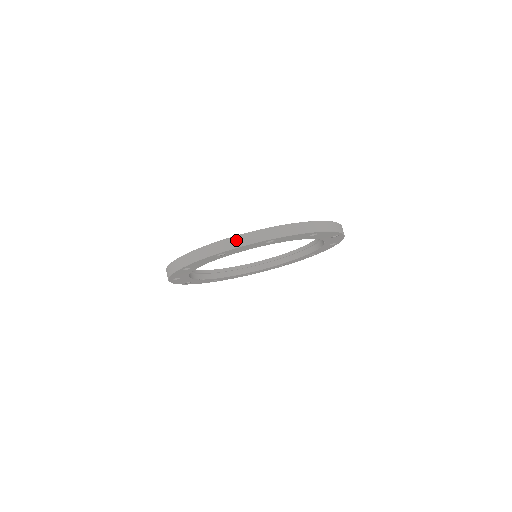
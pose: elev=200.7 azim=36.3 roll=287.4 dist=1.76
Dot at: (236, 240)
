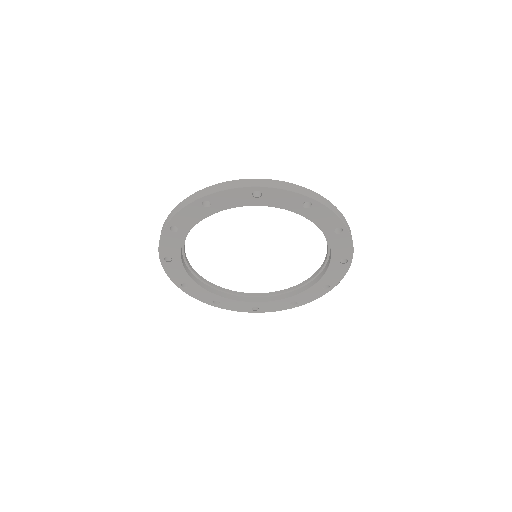
Dot at: (281, 183)
